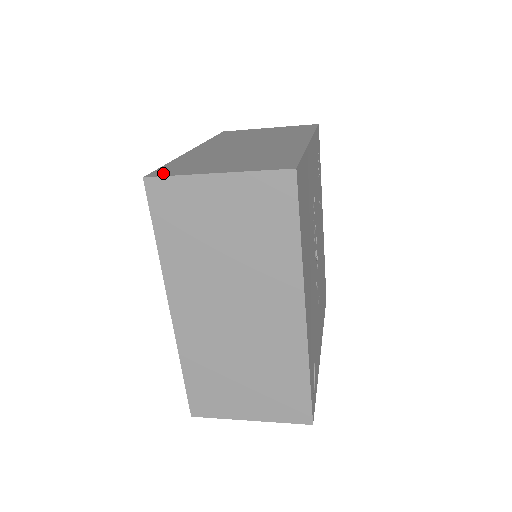
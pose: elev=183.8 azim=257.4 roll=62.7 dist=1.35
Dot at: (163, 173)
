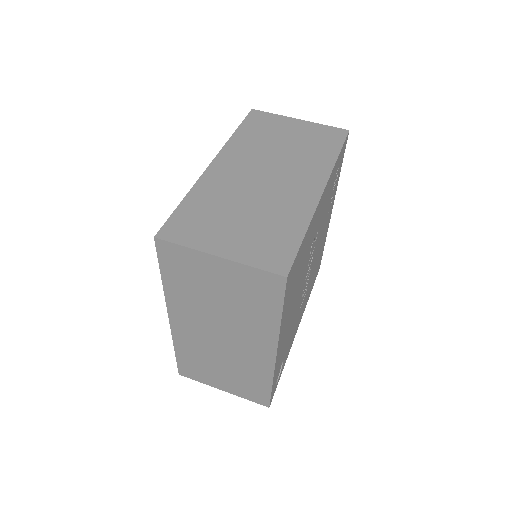
Dot at: (173, 234)
